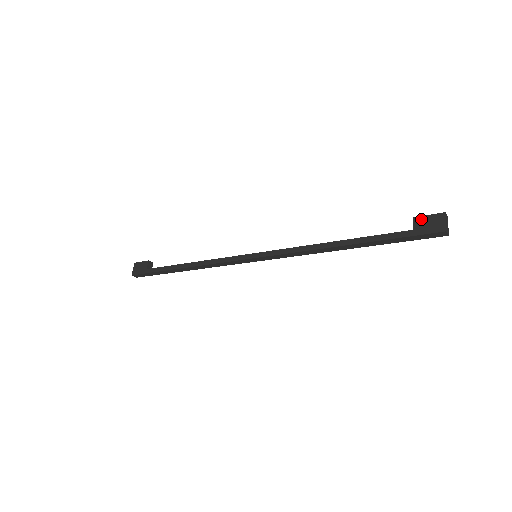
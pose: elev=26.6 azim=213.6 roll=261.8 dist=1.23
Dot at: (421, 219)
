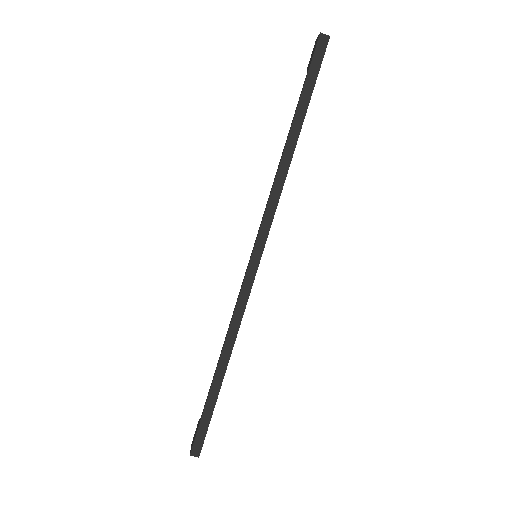
Dot at: (309, 62)
